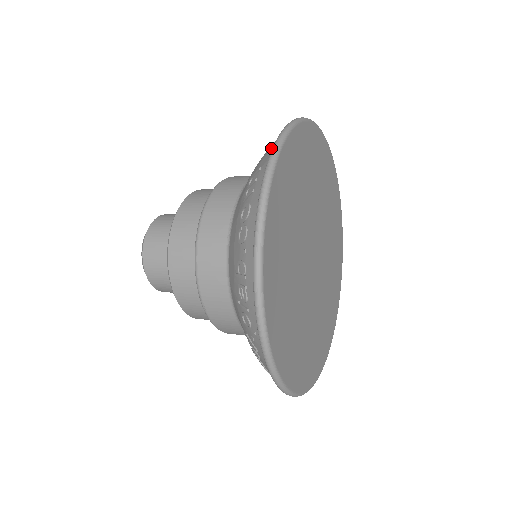
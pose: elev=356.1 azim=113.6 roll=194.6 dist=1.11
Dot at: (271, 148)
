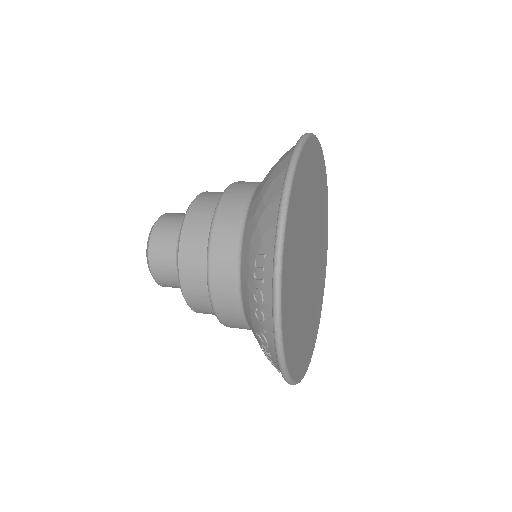
Dot at: (270, 227)
